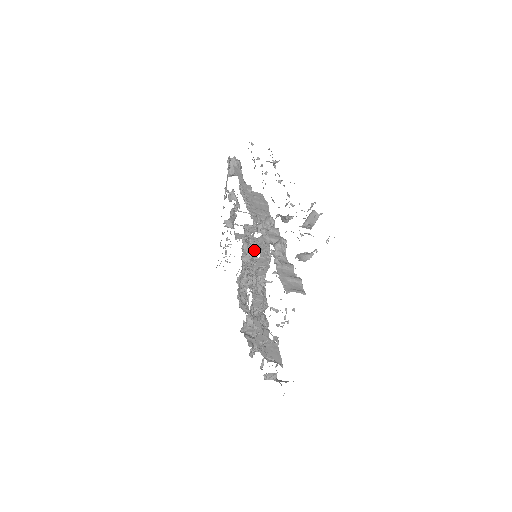
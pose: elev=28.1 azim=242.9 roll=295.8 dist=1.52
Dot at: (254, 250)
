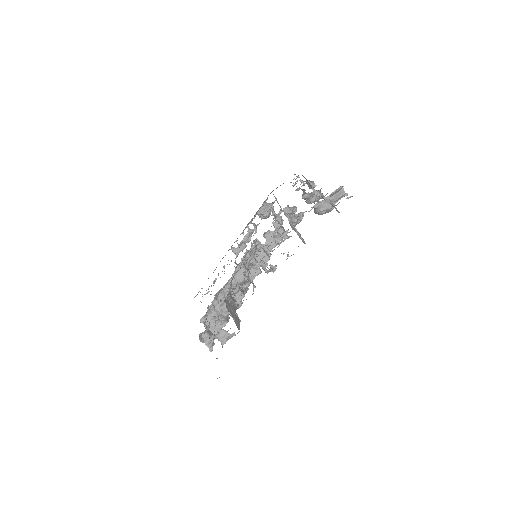
Dot at: occluded
